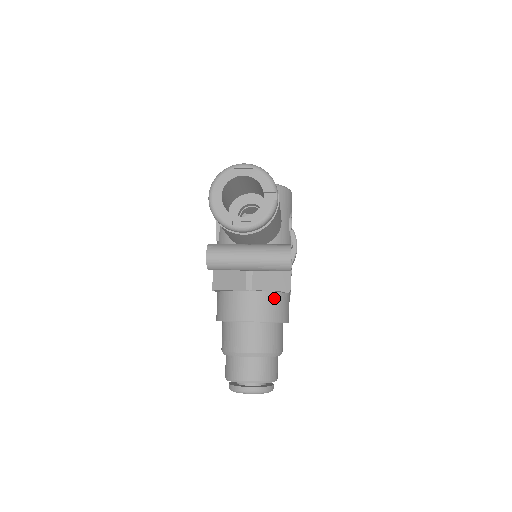
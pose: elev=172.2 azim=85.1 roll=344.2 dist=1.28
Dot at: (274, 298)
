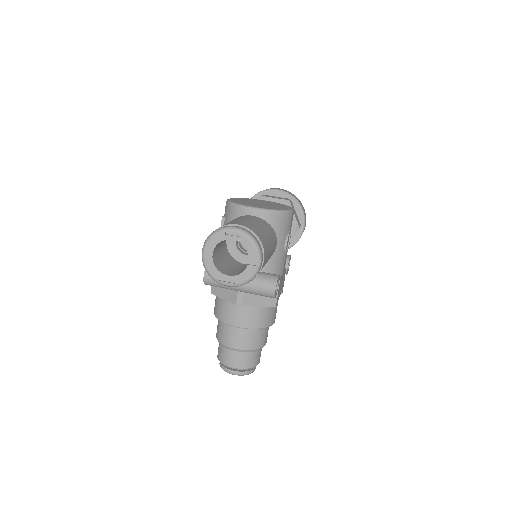
Dot at: (261, 310)
